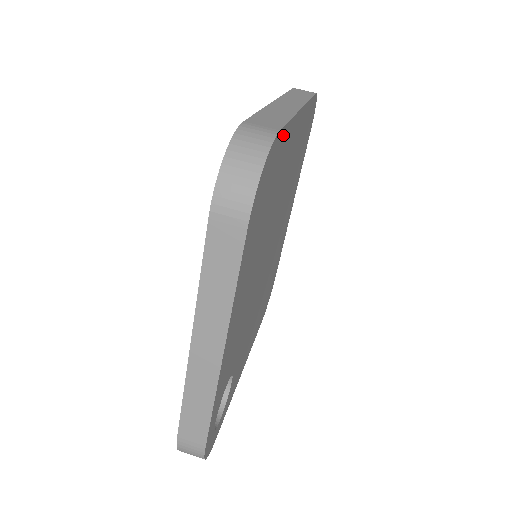
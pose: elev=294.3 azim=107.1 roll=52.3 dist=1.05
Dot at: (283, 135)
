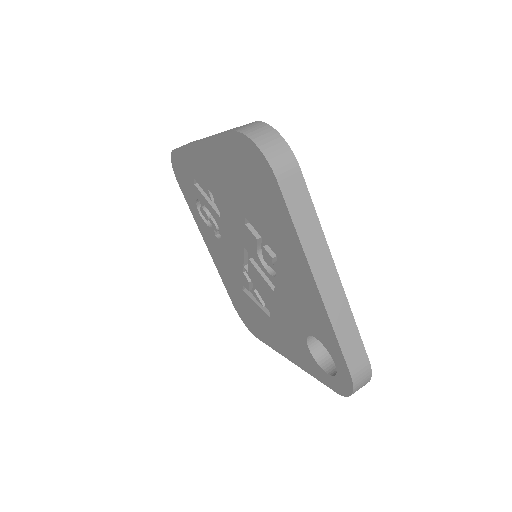
Dot at: occluded
